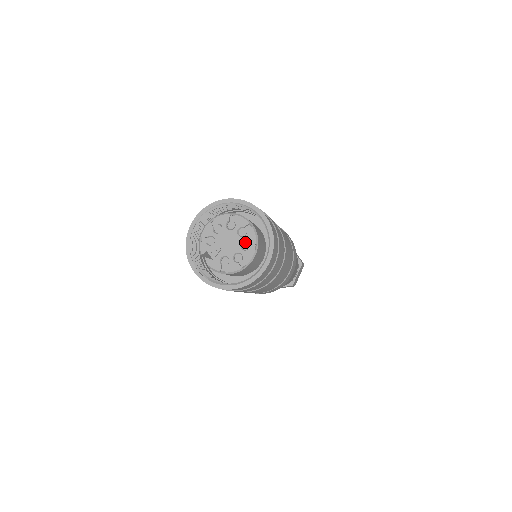
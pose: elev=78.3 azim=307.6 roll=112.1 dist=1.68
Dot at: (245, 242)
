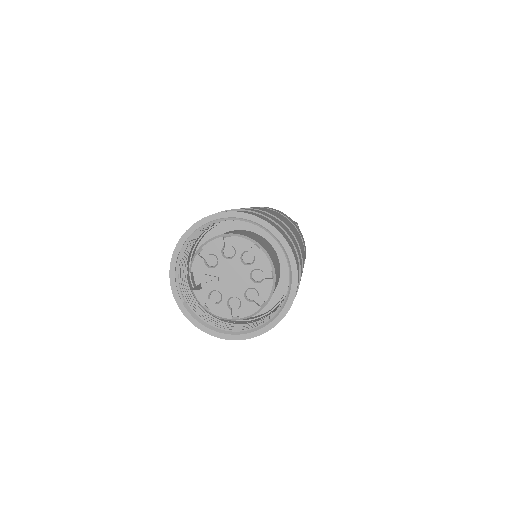
Dot at: (254, 289)
